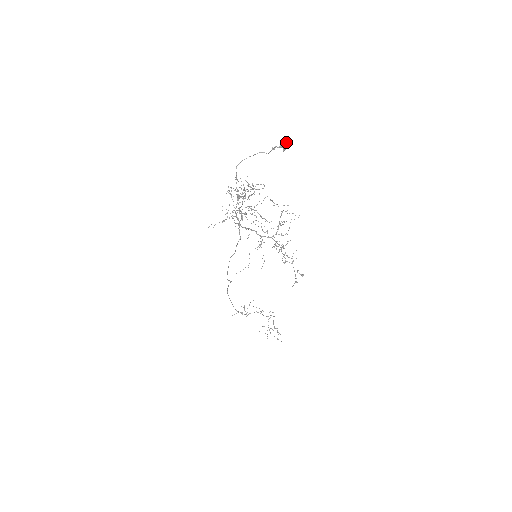
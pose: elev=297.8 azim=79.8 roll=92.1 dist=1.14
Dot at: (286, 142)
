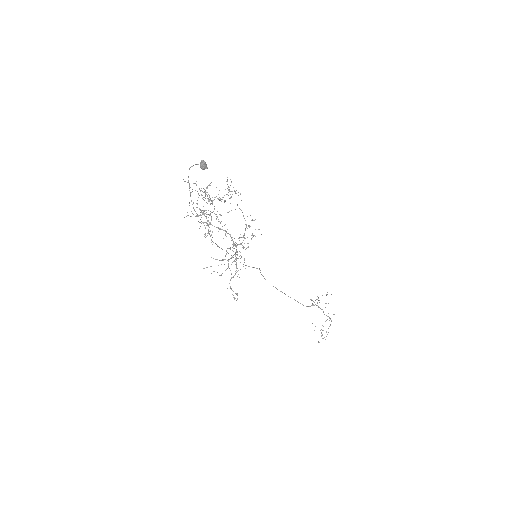
Dot at: (203, 162)
